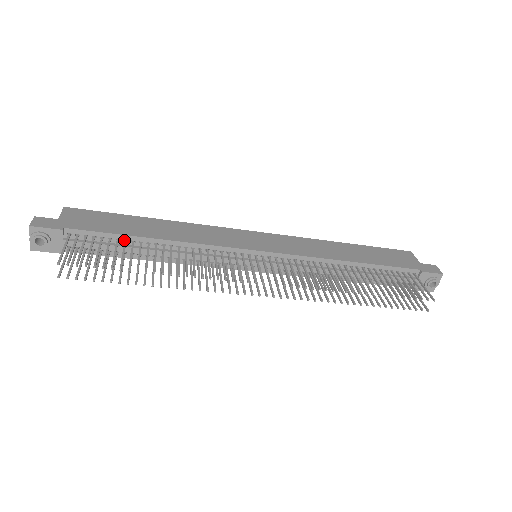
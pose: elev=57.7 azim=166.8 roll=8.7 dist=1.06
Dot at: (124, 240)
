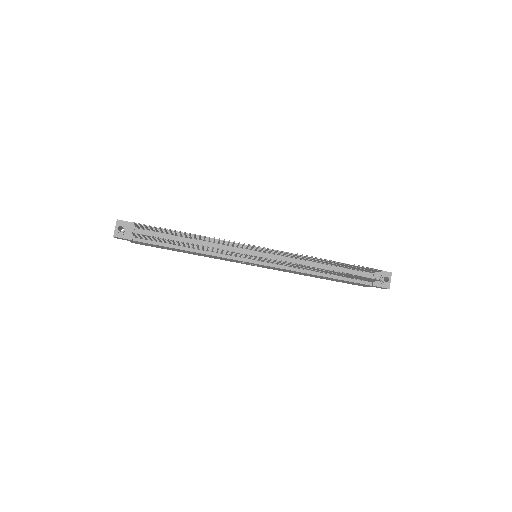
Dot at: (171, 235)
